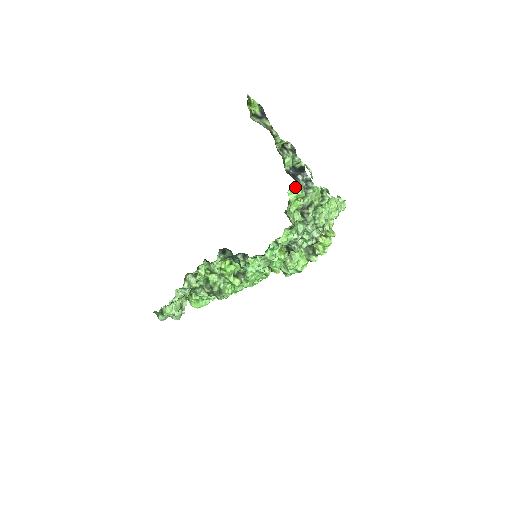
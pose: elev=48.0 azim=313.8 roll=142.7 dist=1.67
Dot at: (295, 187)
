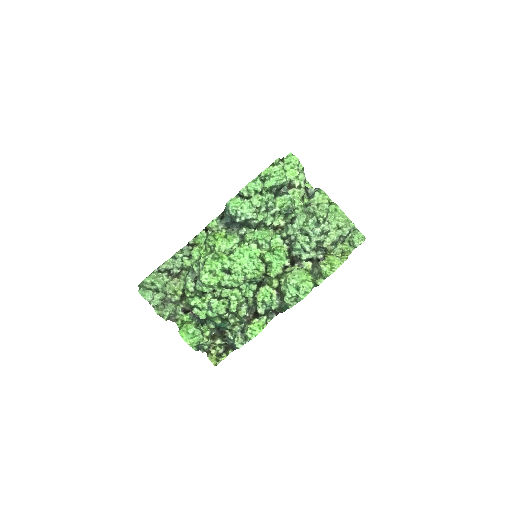
Dot at: (291, 154)
